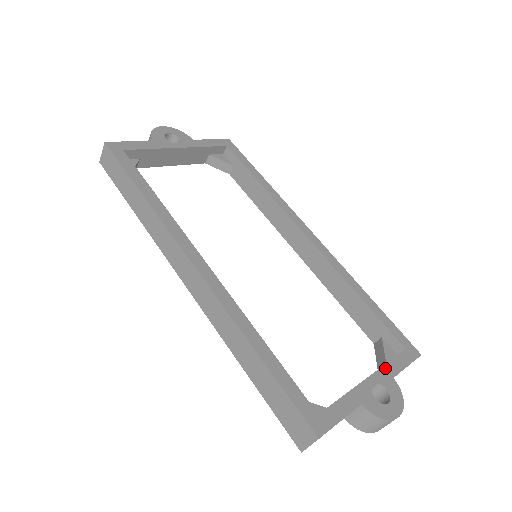
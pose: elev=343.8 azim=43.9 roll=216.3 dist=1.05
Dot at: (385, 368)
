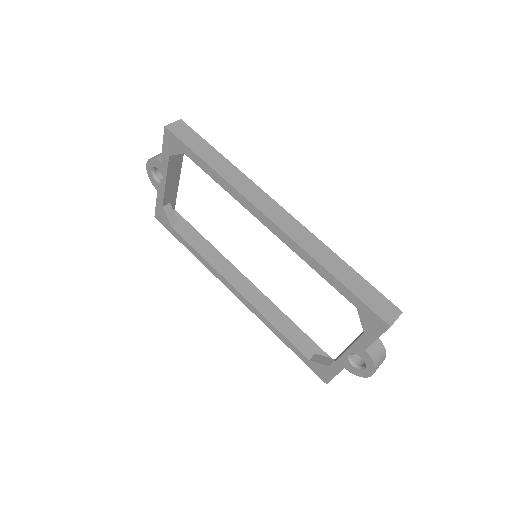
Dot at: occluded
